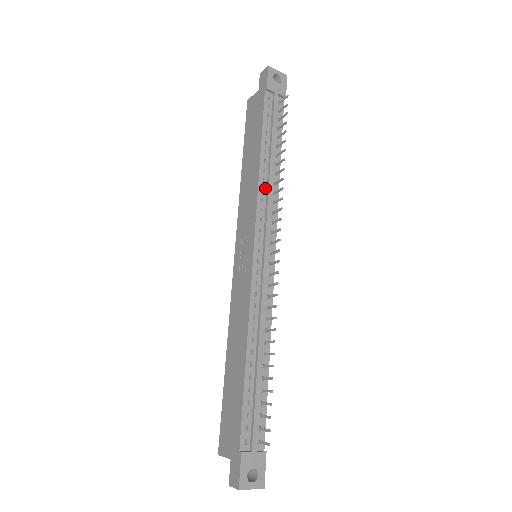
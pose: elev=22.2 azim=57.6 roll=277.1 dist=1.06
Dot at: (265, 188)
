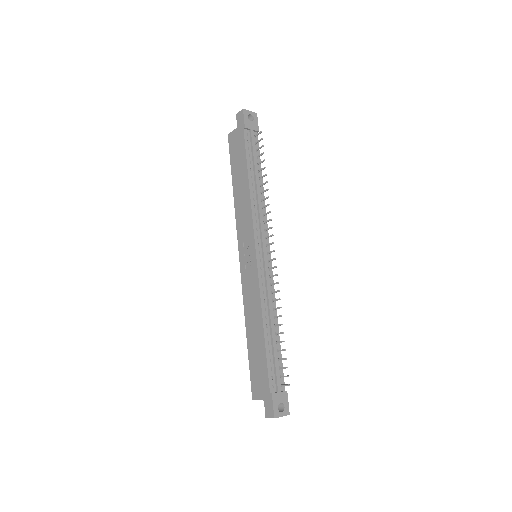
Dot at: (256, 205)
